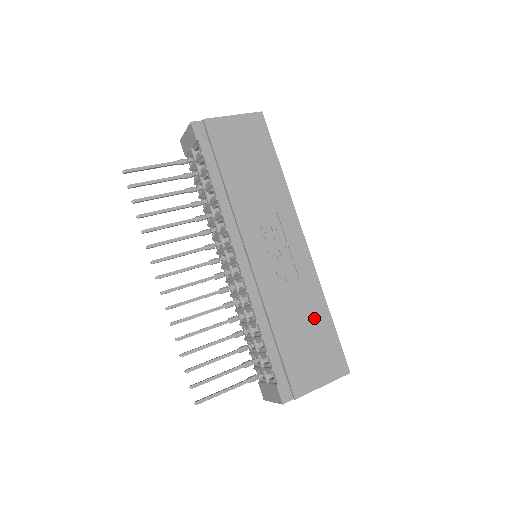
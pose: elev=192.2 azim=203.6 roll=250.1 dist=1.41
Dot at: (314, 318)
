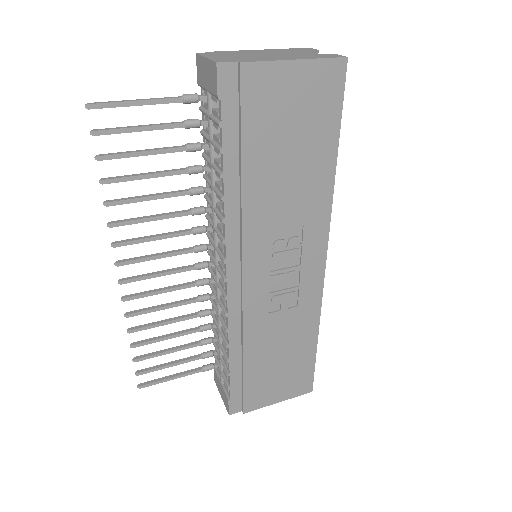
Dot at: (297, 345)
